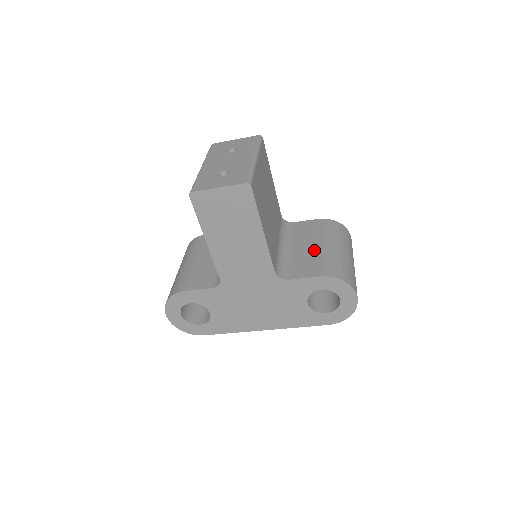
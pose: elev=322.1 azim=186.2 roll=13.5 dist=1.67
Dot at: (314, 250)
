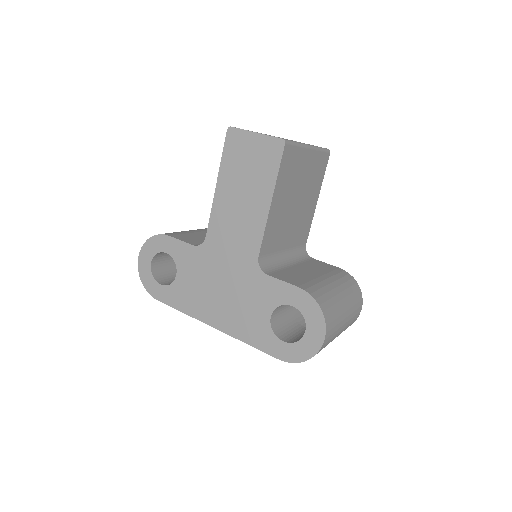
Dot at: (313, 275)
